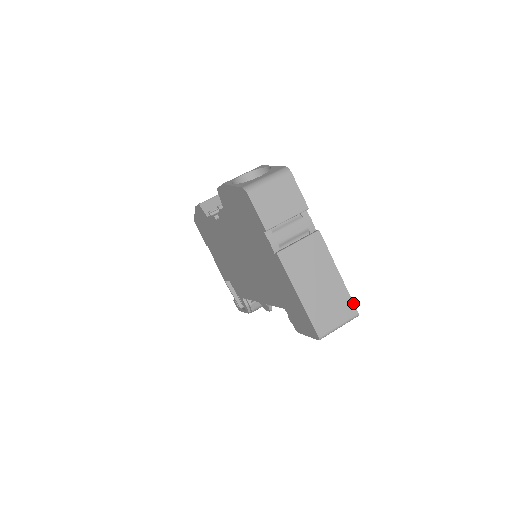
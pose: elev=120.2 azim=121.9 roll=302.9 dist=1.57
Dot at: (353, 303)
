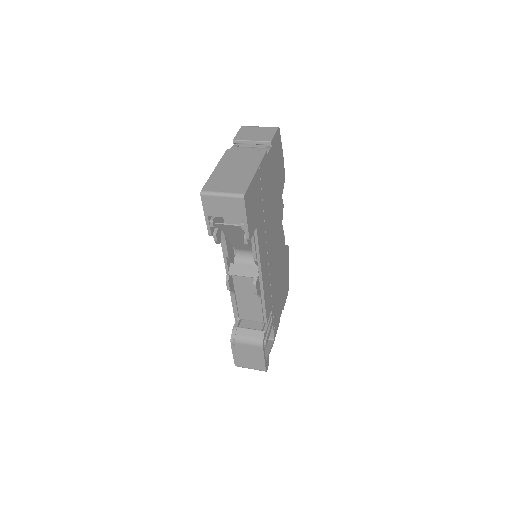
Dot at: (247, 188)
